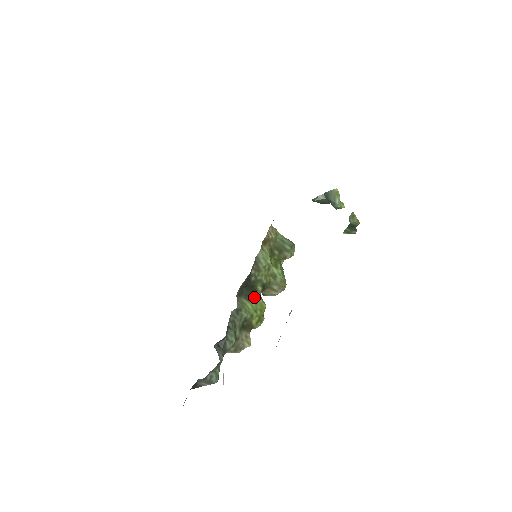
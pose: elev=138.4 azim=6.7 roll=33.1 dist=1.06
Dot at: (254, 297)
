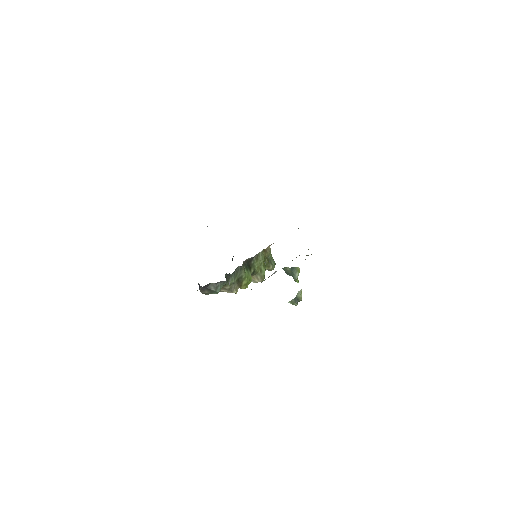
Dot at: (249, 271)
